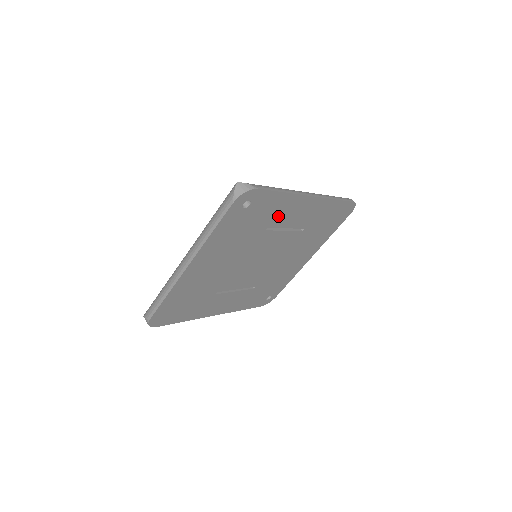
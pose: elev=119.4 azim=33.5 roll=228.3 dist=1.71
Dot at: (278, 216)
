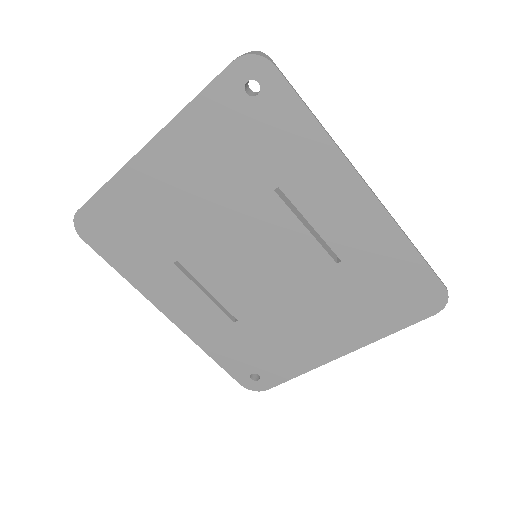
Dot at: (300, 176)
